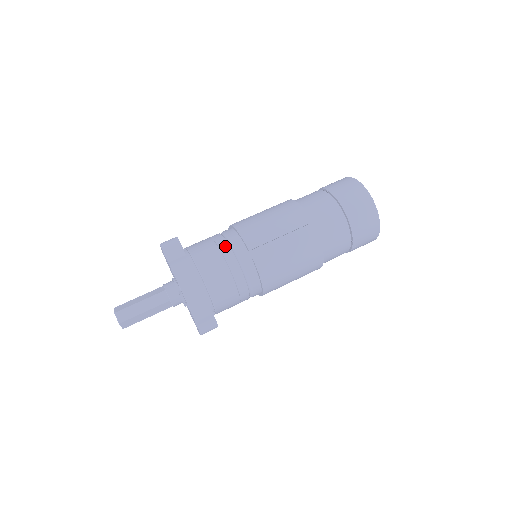
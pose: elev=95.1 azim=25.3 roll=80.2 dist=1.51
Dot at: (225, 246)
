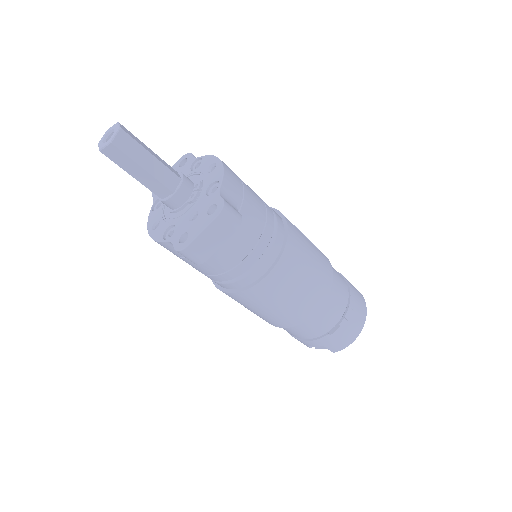
Dot at: occluded
